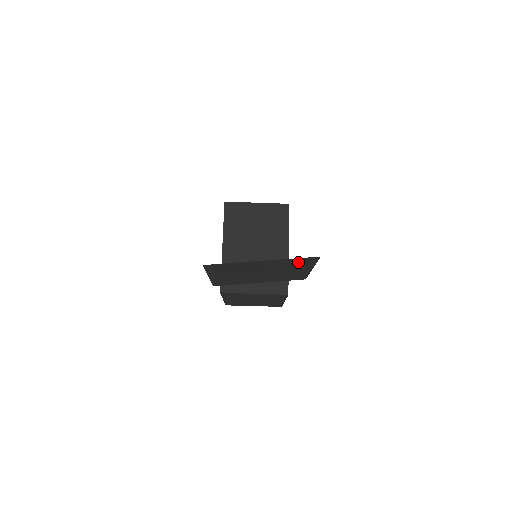
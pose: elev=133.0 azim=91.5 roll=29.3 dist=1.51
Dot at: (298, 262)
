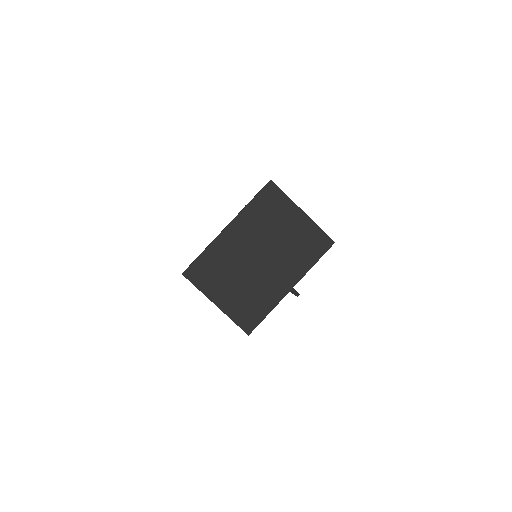
Dot at: occluded
